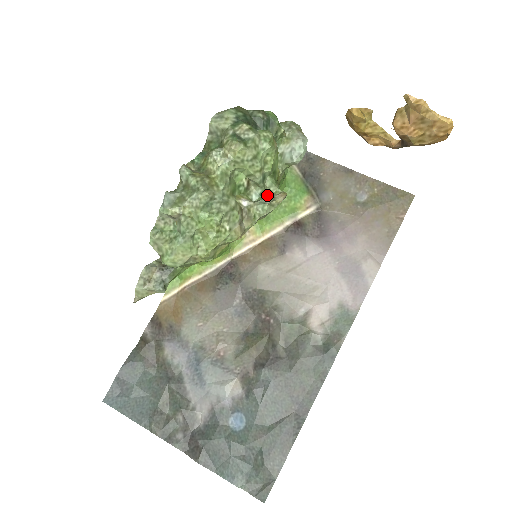
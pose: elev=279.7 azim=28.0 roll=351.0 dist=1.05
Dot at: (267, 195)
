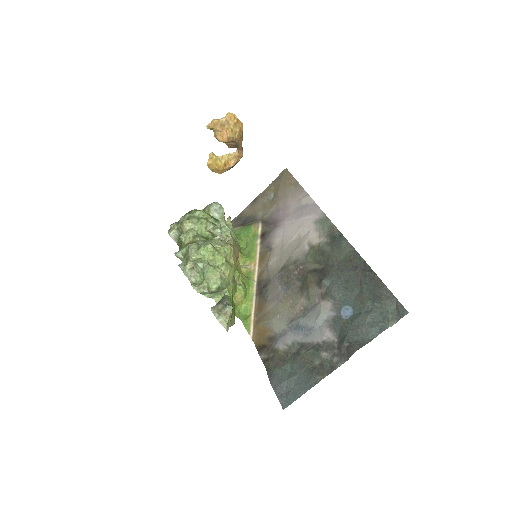
Dot at: (219, 221)
